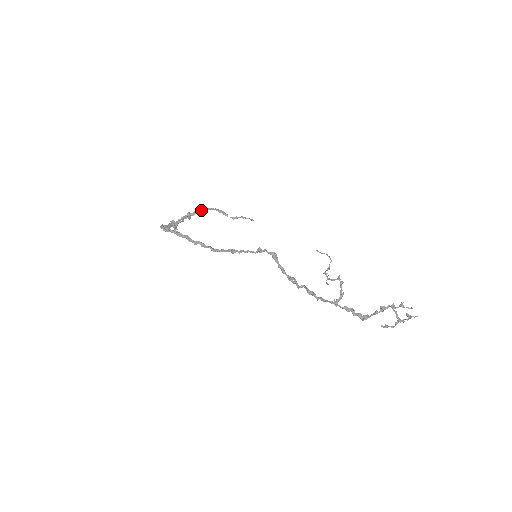
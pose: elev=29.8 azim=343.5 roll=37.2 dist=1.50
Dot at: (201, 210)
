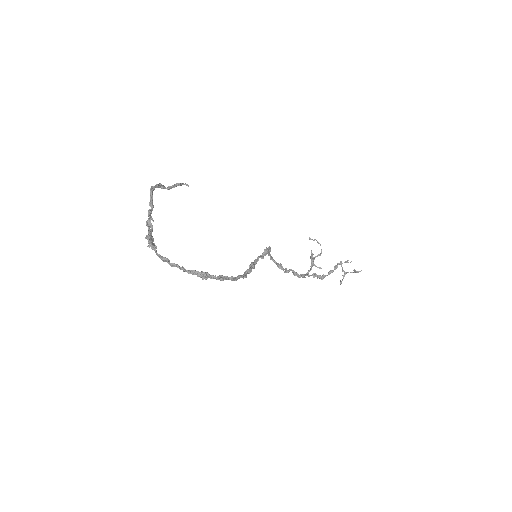
Dot at: (152, 197)
